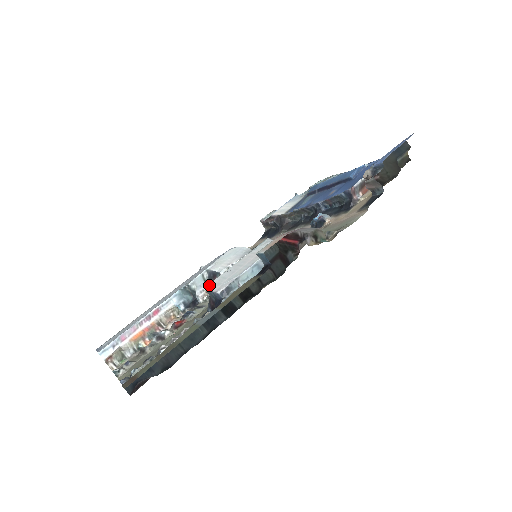
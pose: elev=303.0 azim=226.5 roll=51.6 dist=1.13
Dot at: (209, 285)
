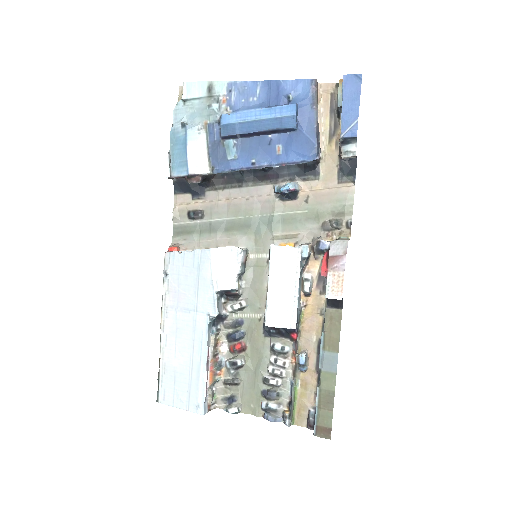
Dot at: (268, 322)
